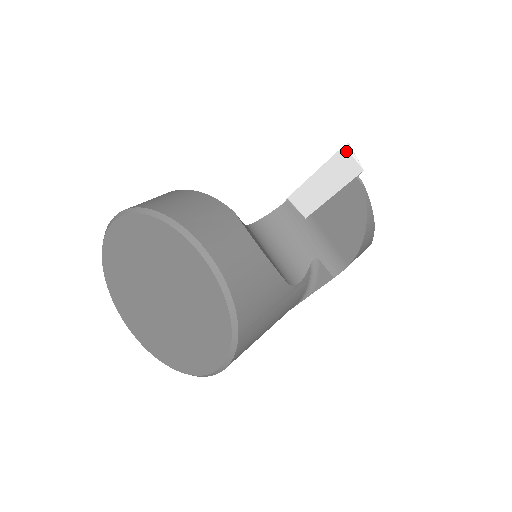
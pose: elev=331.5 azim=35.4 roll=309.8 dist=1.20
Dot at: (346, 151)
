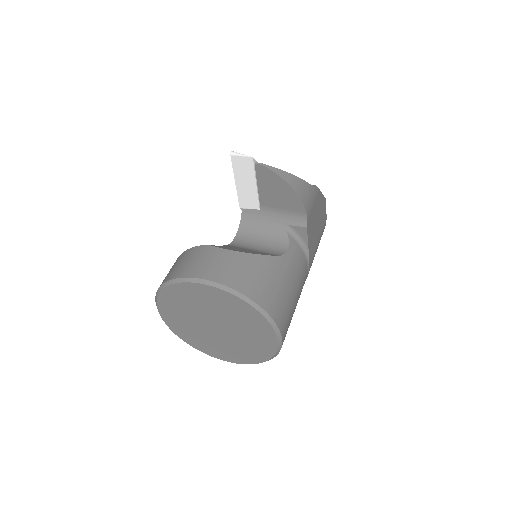
Dot at: (234, 157)
